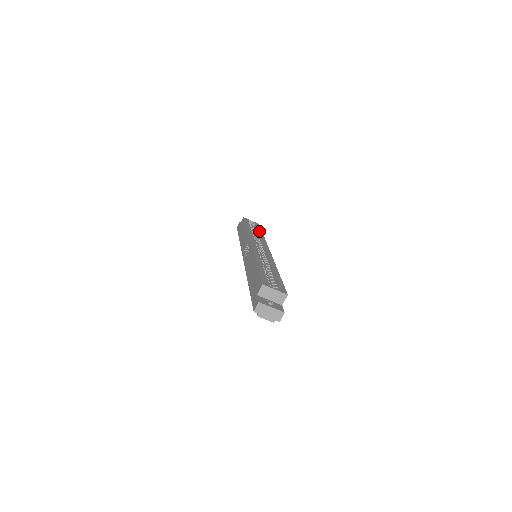
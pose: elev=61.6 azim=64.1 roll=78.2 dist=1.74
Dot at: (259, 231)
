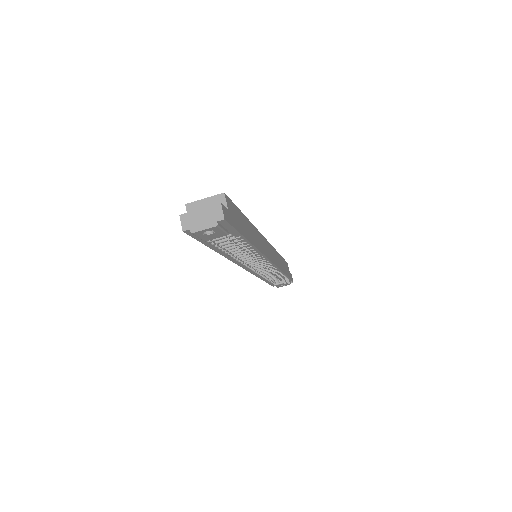
Dot at: occluded
